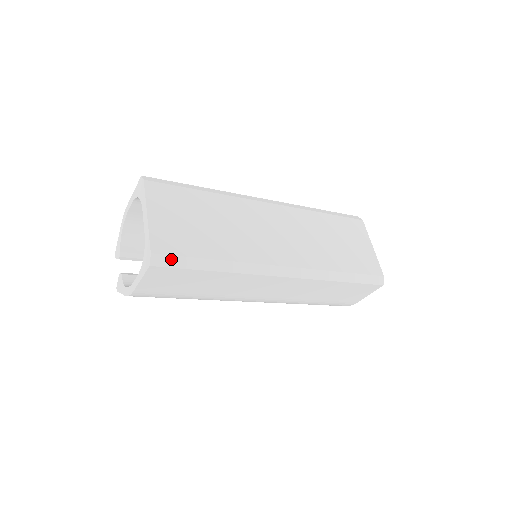
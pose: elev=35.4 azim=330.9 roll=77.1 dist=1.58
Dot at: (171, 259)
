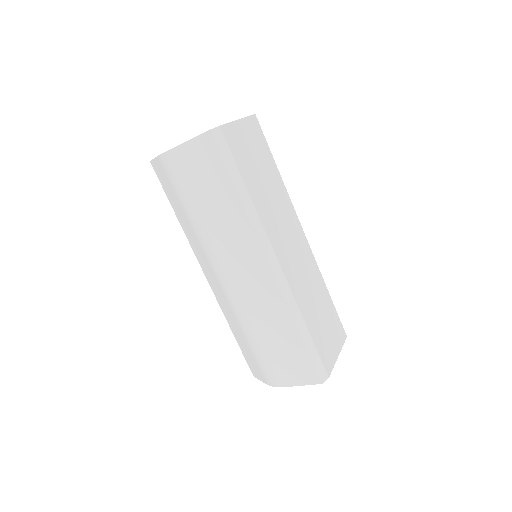
Dot at: (225, 146)
